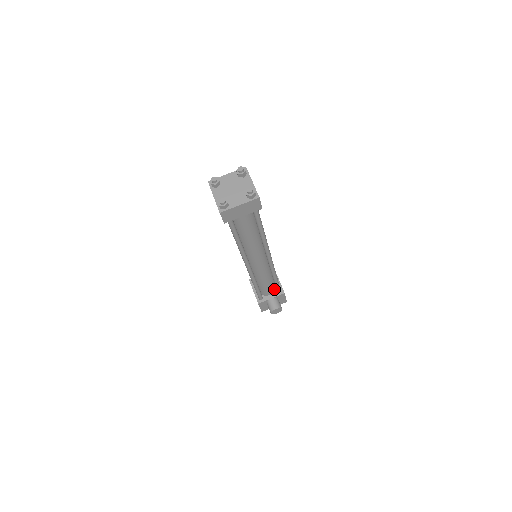
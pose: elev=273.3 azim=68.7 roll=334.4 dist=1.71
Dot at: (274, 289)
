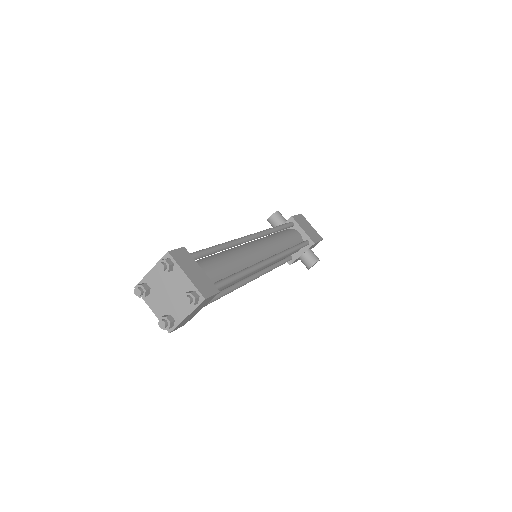
Dot at: occluded
